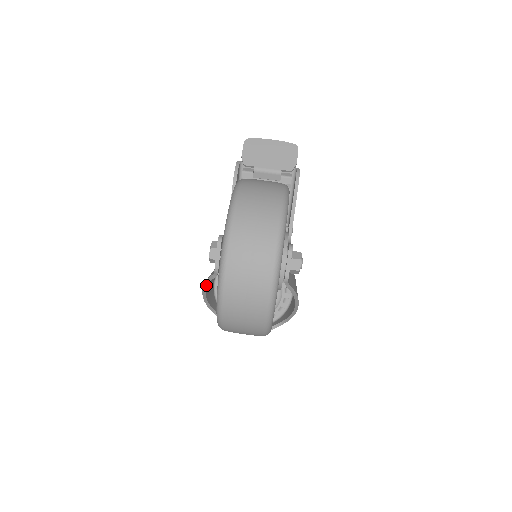
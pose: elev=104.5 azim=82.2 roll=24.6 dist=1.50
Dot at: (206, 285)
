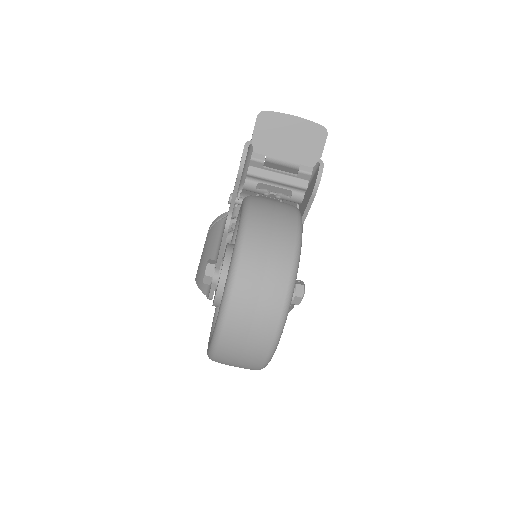
Dot at: occluded
